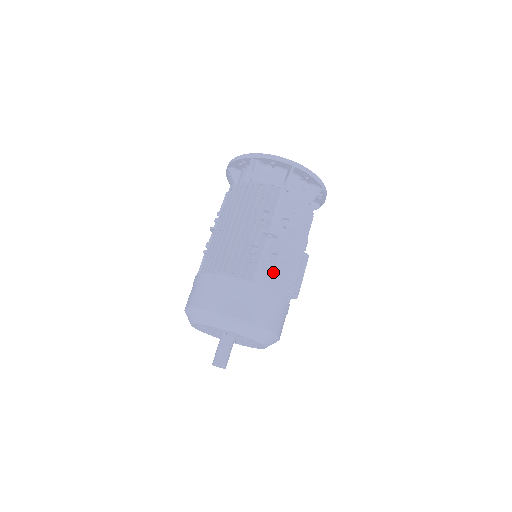
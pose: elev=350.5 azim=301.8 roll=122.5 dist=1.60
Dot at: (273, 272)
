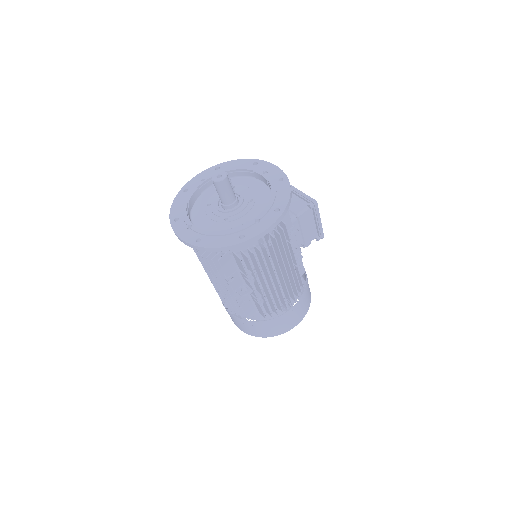
Dot at: (266, 307)
